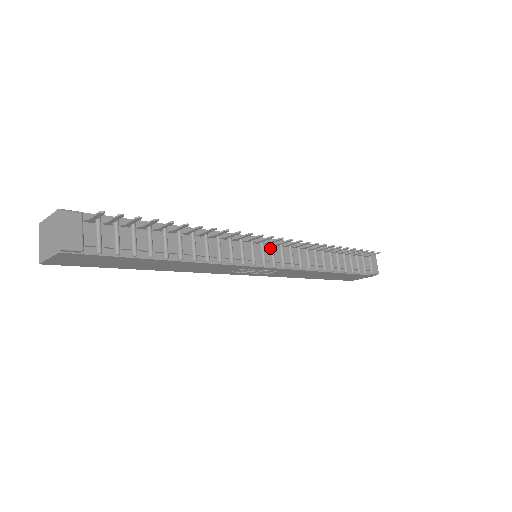
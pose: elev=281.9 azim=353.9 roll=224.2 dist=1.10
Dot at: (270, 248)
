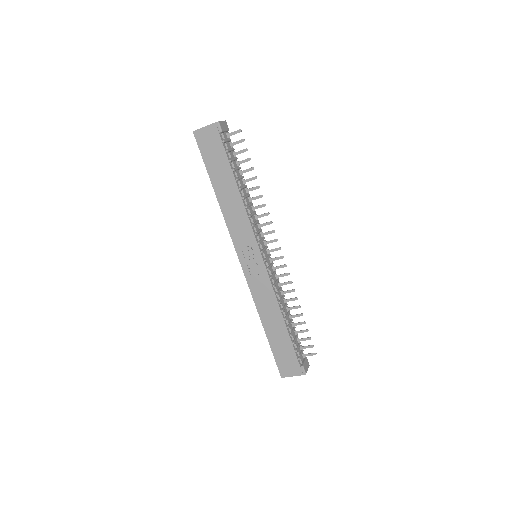
Dot at: (267, 256)
